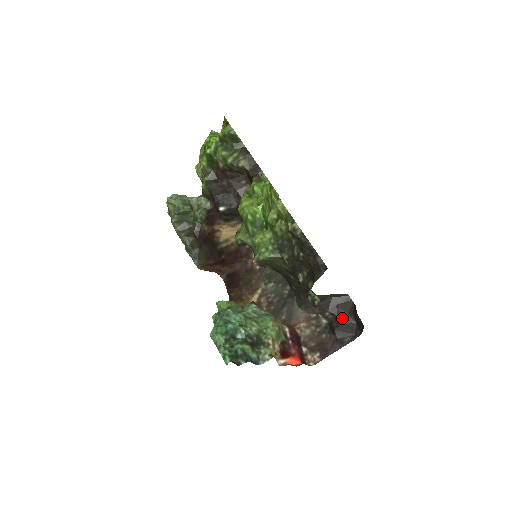
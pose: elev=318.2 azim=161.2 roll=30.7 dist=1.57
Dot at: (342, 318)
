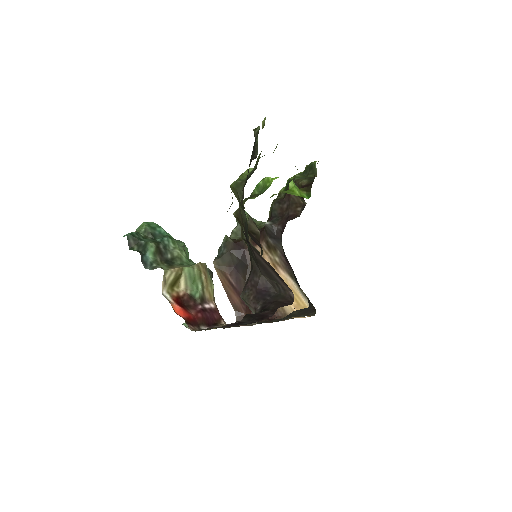
Dot at: (265, 310)
